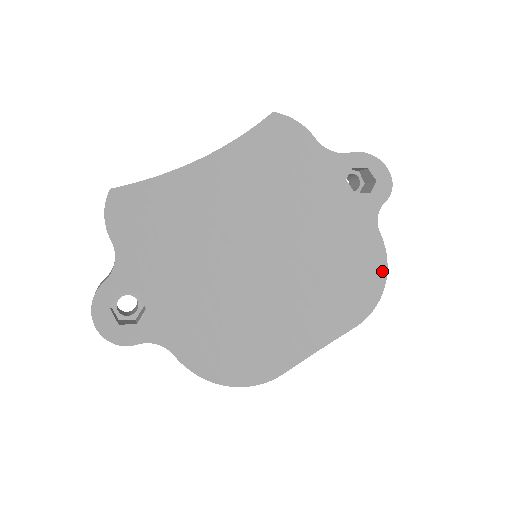
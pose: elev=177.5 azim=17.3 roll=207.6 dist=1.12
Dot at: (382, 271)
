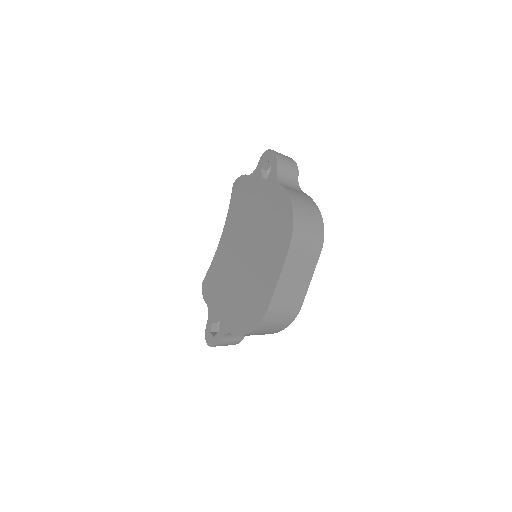
Dot at: (289, 204)
